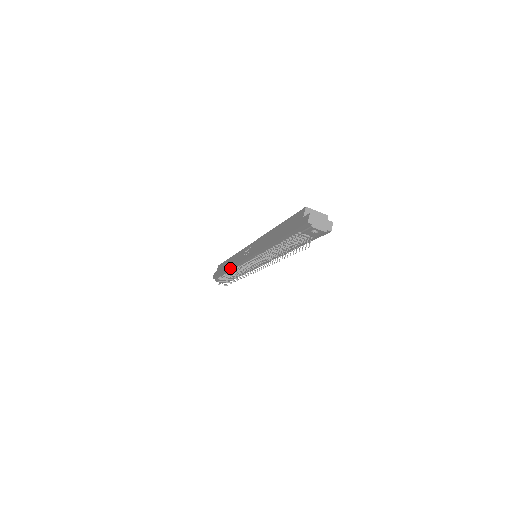
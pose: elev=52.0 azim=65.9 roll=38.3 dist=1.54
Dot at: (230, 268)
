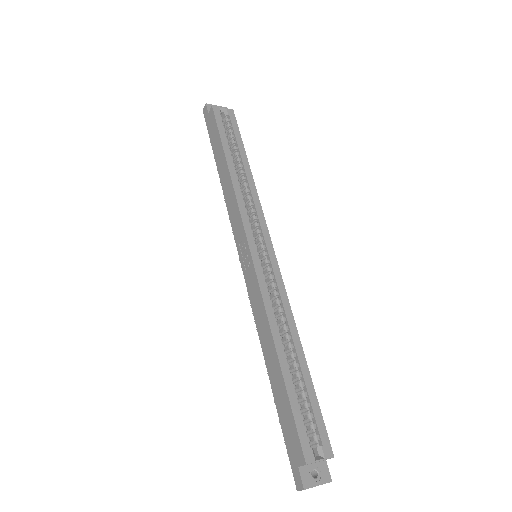
Dot at: (223, 192)
